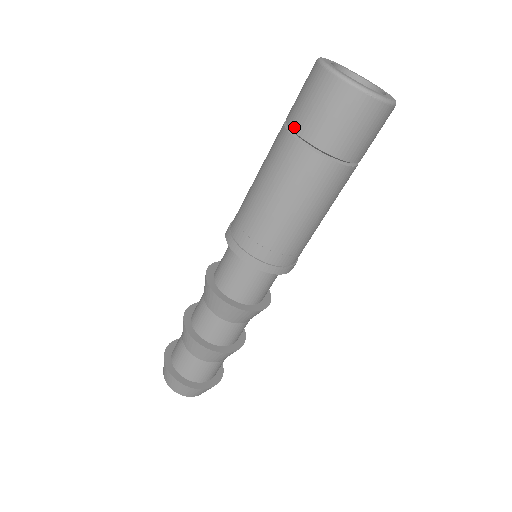
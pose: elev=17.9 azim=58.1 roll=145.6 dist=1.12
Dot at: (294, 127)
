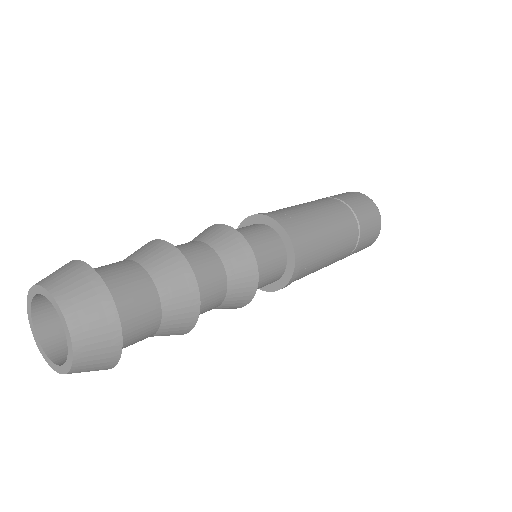
Dot at: (338, 198)
